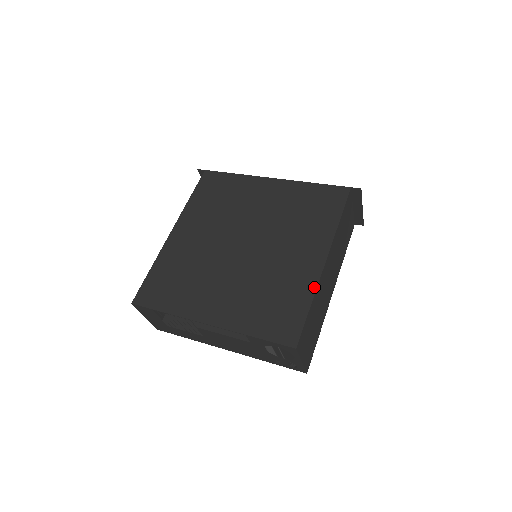
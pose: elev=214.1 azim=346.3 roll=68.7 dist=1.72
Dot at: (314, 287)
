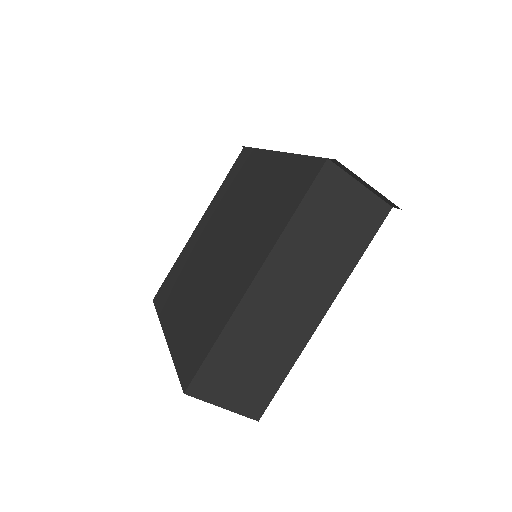
Dot at: (229, 316)
